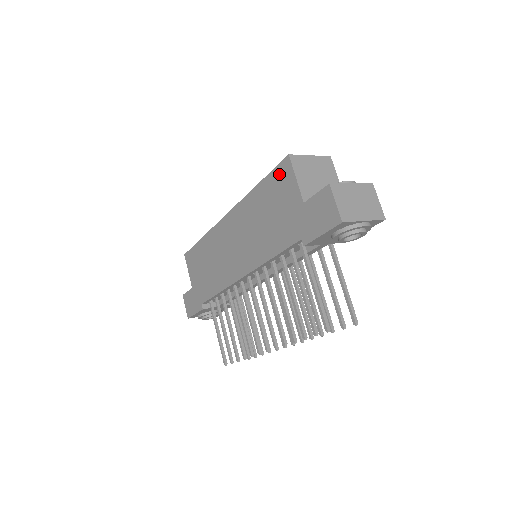
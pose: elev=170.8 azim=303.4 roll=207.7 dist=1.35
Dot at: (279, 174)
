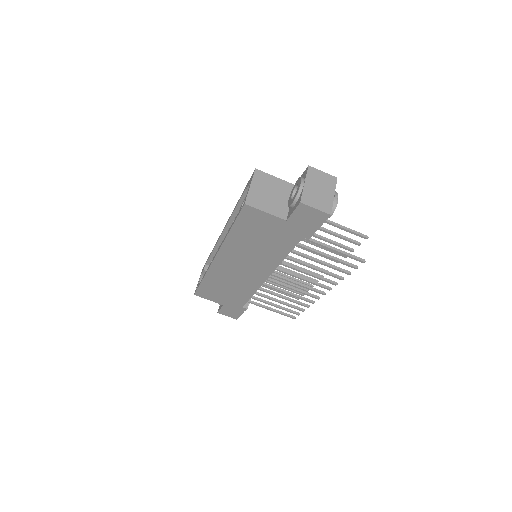
Dot at: (246, 217)
